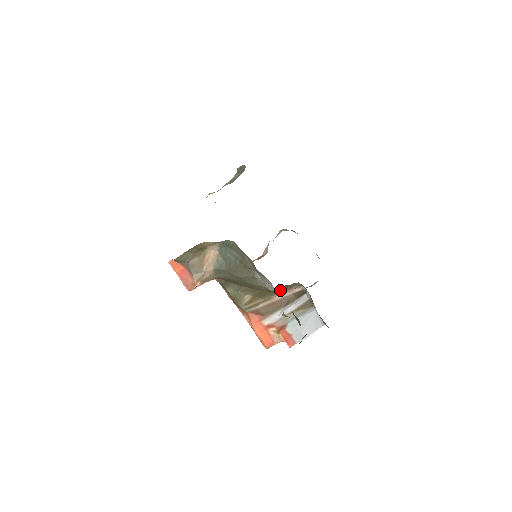
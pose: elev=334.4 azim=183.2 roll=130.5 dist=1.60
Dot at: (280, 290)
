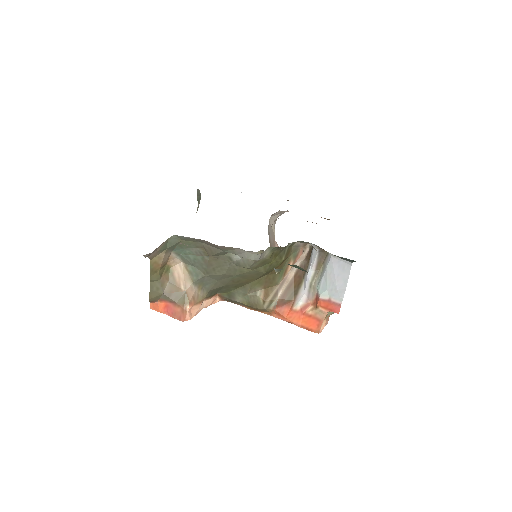
Dot at: (287, 264)
